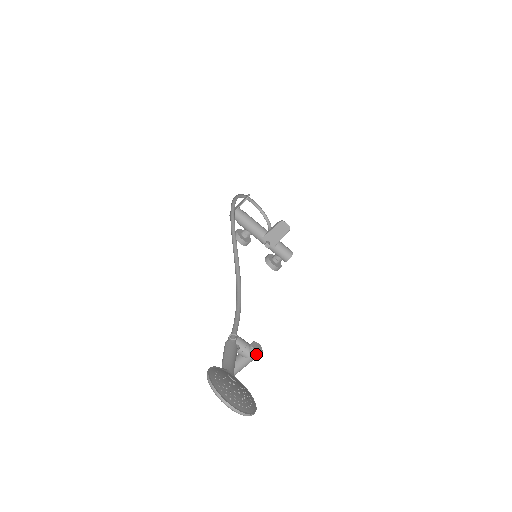
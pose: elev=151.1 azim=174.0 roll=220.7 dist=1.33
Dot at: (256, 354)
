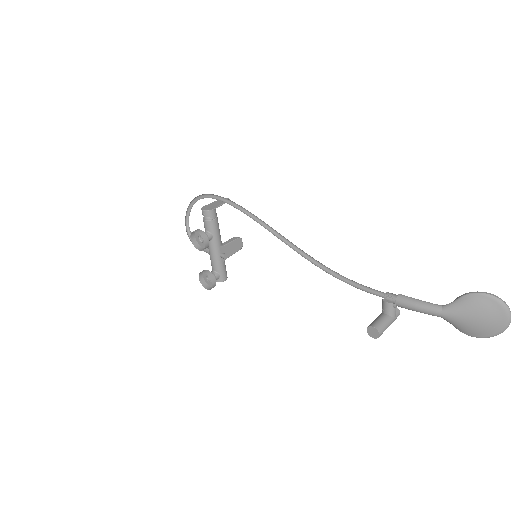
Dot at: occluded
